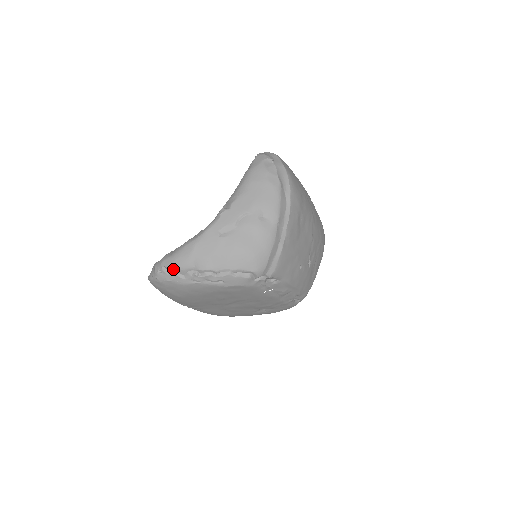
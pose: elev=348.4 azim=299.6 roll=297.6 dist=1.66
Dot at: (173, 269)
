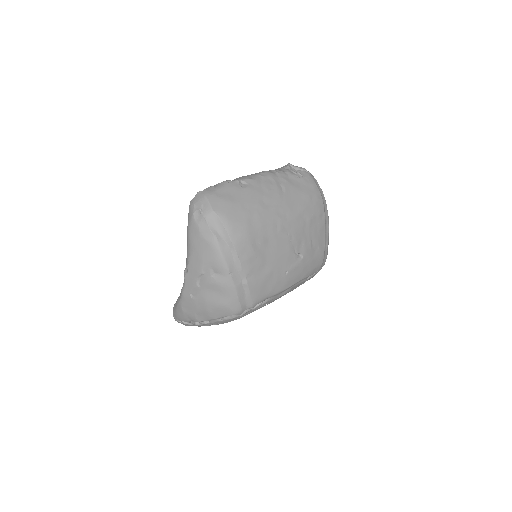
Dot at: (181, 321)
